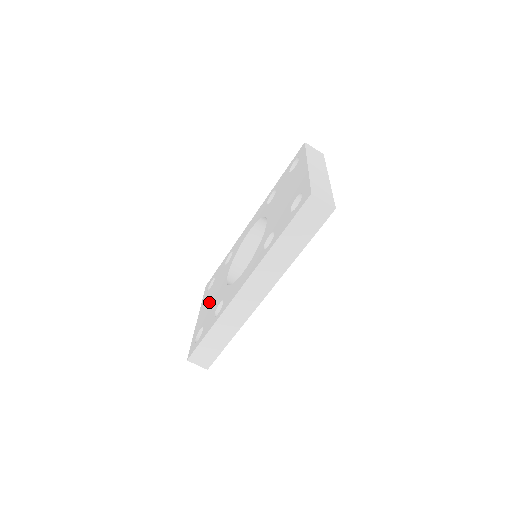
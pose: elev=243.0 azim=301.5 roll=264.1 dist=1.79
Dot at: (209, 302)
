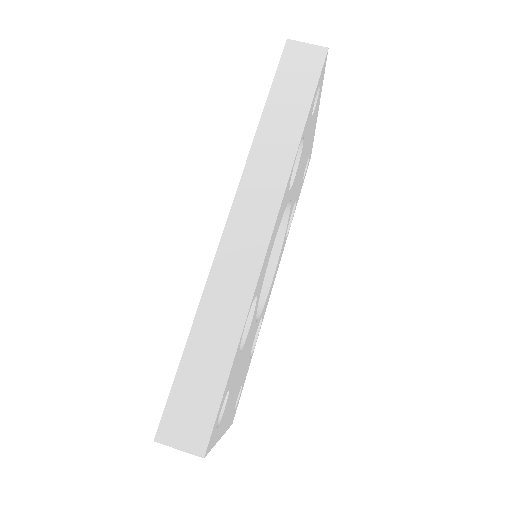
Dot at: occluded
